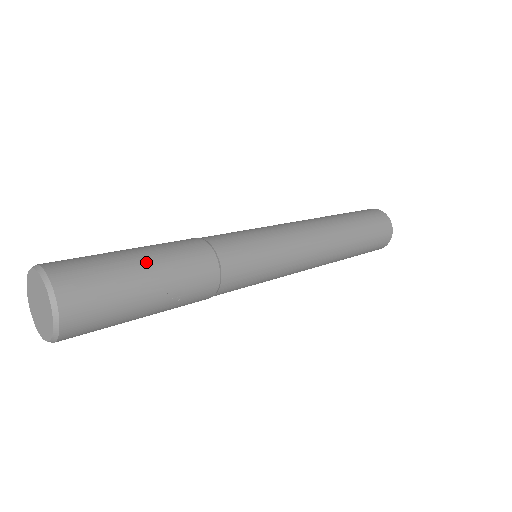
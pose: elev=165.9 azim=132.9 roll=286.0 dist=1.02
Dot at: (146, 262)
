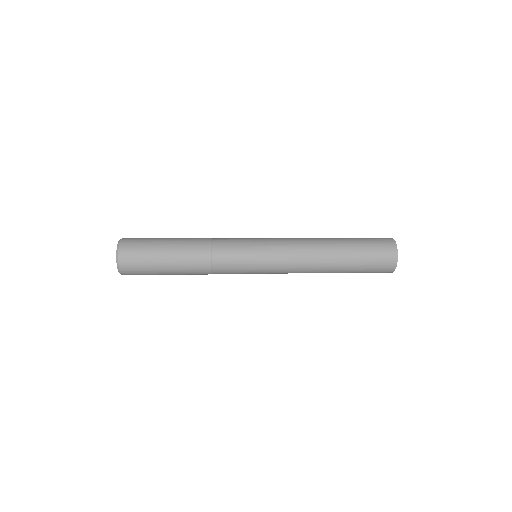
Dot at: (170, 238)
